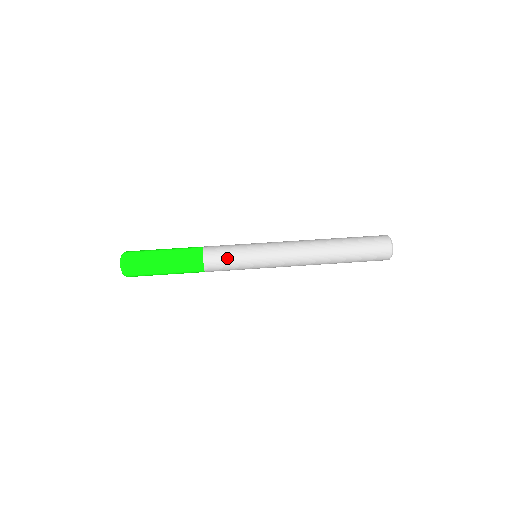
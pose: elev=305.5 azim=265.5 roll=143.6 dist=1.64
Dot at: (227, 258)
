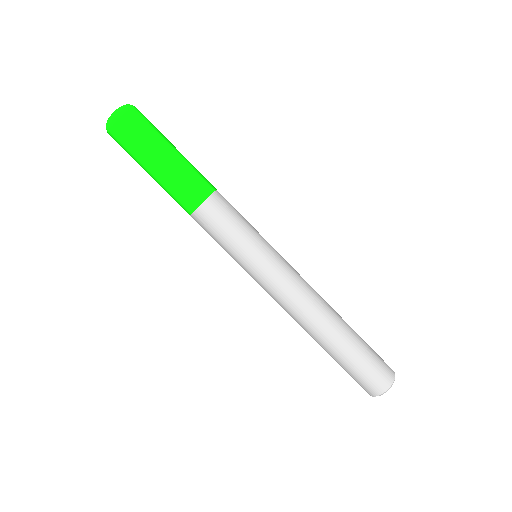
Dot at: (230, 225)
